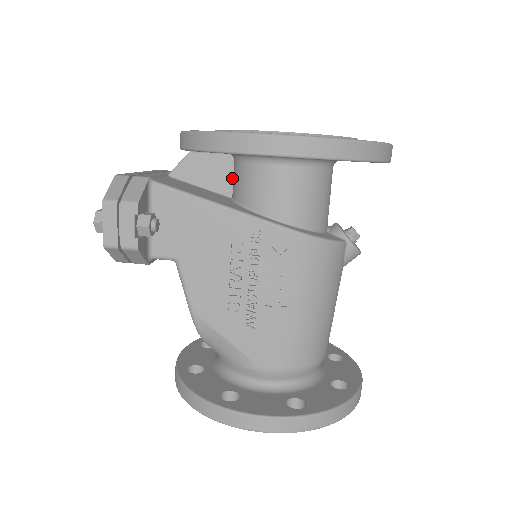
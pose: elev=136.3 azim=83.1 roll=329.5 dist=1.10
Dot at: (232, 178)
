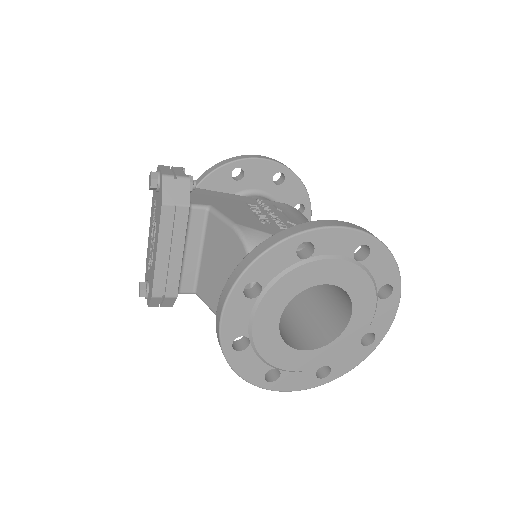
Dot at: occluded
